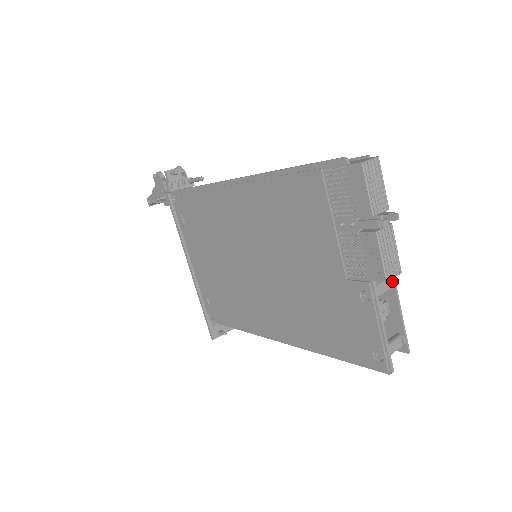
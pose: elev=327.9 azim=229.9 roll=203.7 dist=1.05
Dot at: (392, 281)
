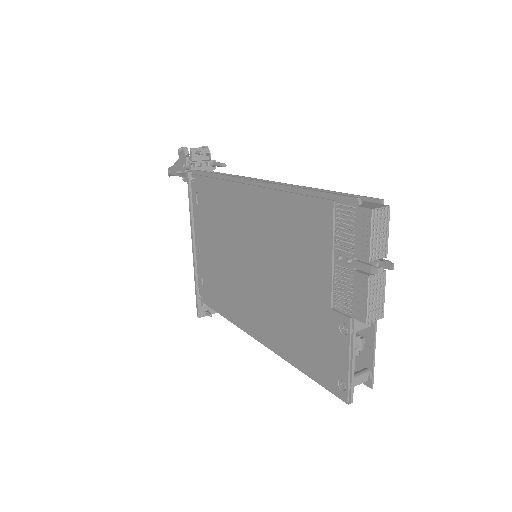
Dot at: occluded
